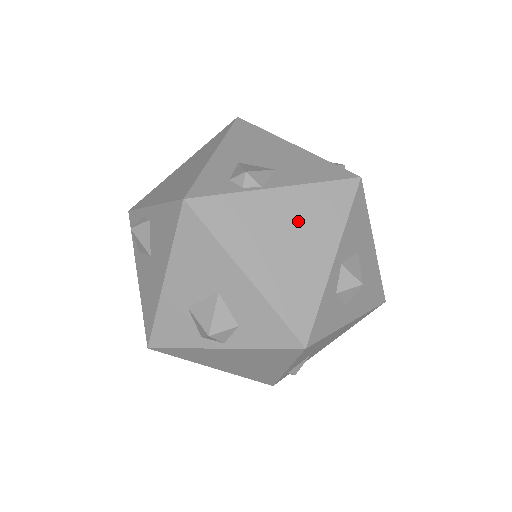
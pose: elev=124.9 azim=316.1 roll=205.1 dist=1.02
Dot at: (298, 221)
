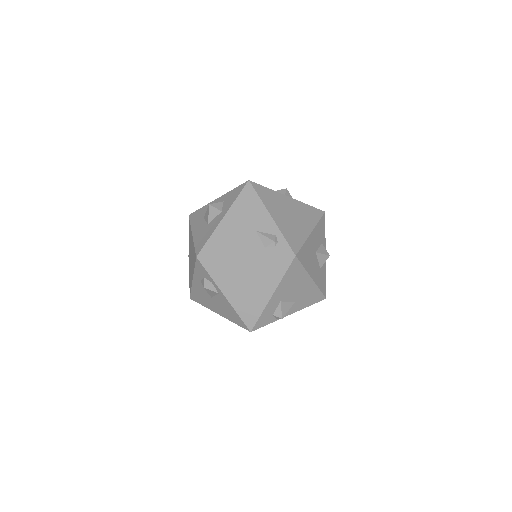
Dot at: occluded
